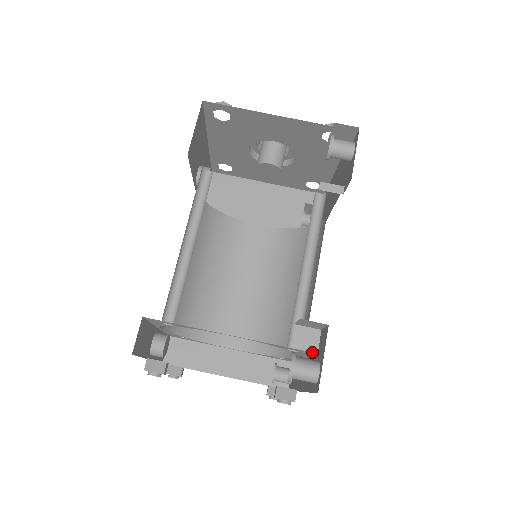
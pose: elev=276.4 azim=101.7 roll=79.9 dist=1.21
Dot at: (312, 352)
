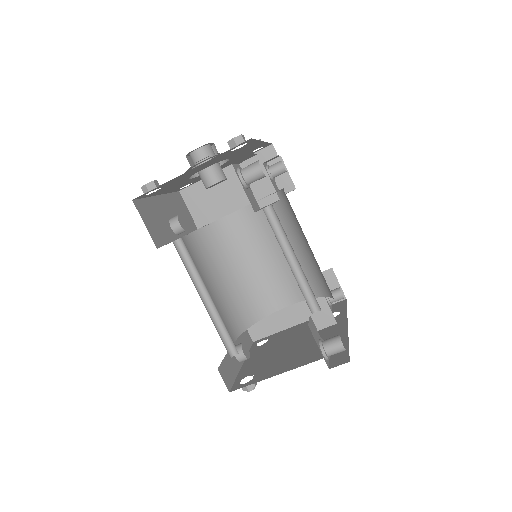
Dot at: occluded
